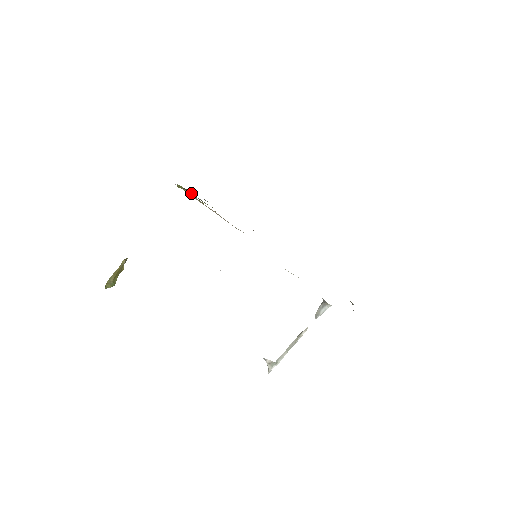
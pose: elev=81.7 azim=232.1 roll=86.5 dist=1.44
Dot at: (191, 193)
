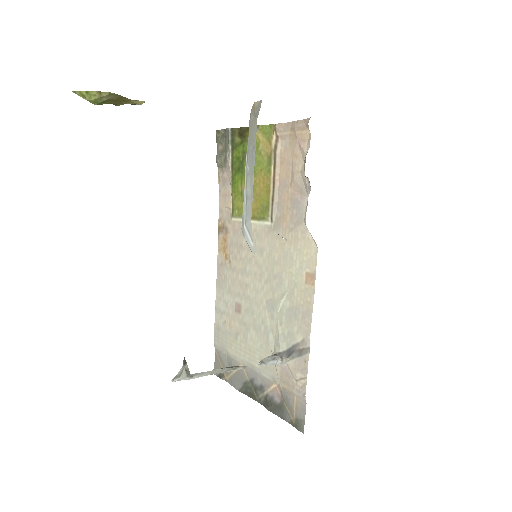
Dot at: (234, 141)
